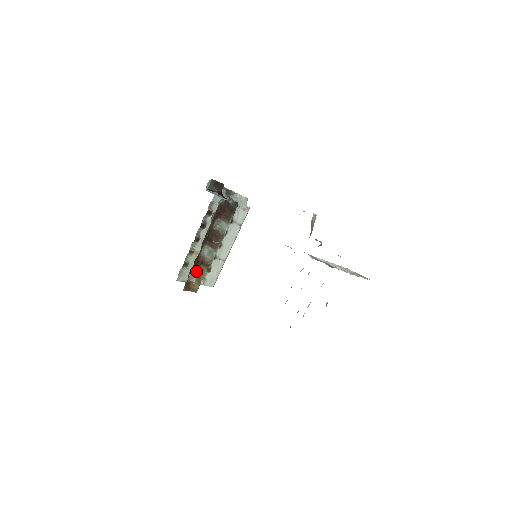
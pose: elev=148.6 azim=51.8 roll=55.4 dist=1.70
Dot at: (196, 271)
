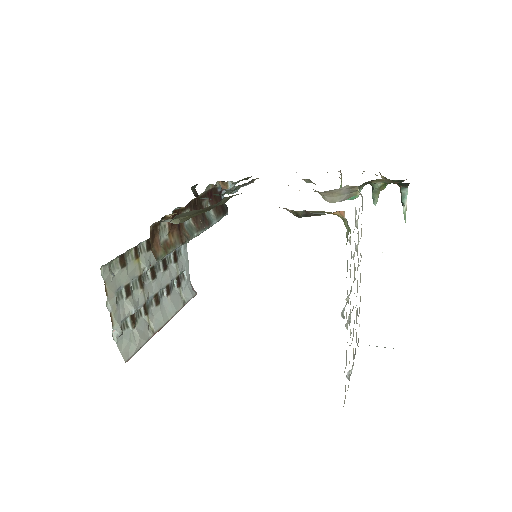
Dot at: (169, 229)
